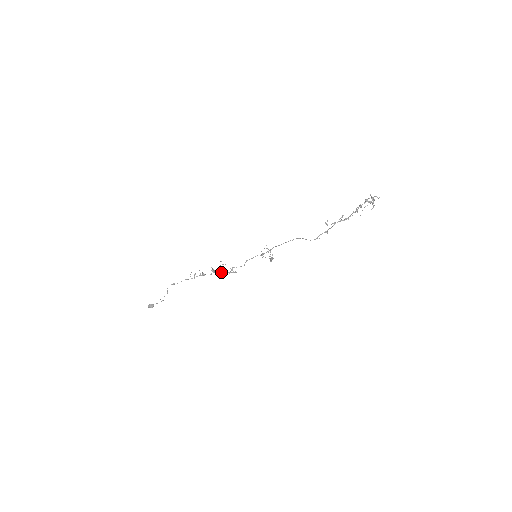
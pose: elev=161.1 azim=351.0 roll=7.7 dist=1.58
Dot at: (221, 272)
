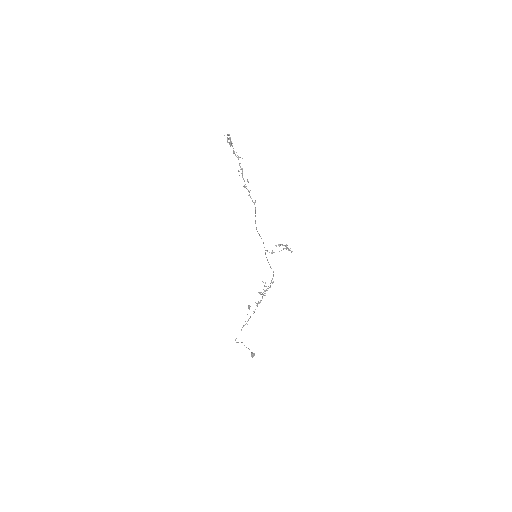
Dot at: (267, 290)
